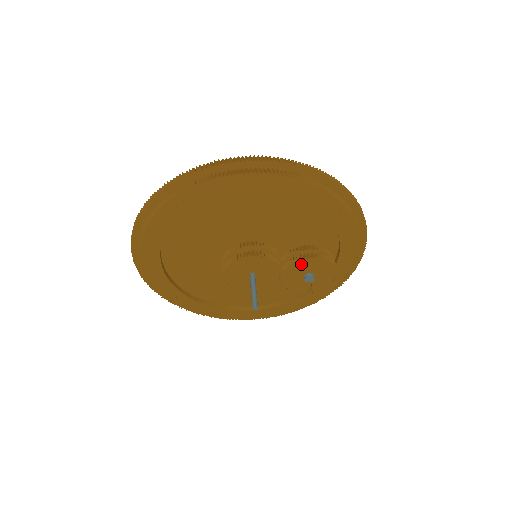
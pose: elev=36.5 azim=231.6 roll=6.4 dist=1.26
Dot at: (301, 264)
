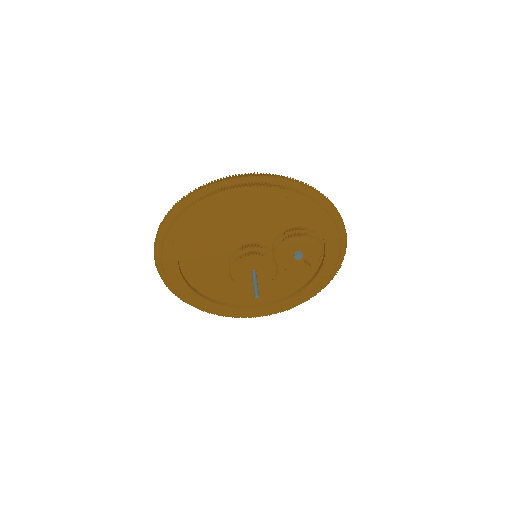
Dot at: (283, 248)
